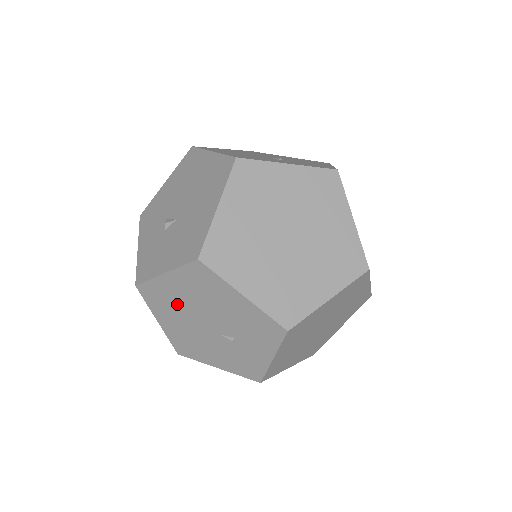
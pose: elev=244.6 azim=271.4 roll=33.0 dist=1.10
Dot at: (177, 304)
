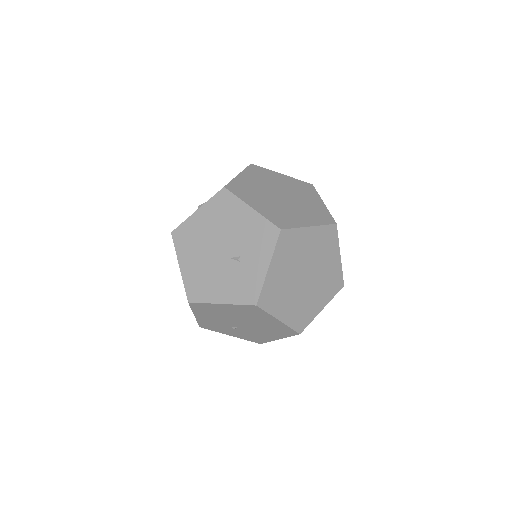
Dot at: (200, 238)
